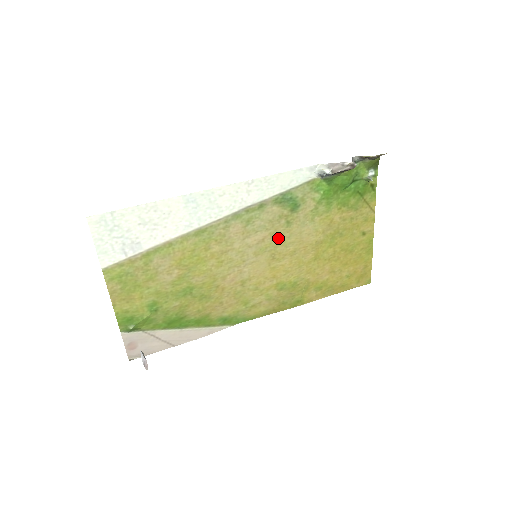
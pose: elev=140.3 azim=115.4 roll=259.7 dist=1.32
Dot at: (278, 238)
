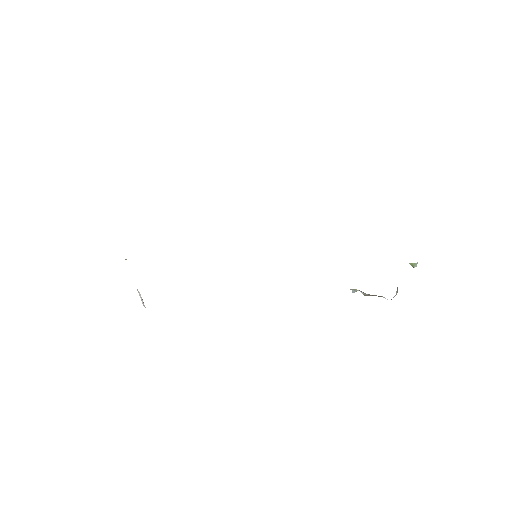
Dot at: occluded
